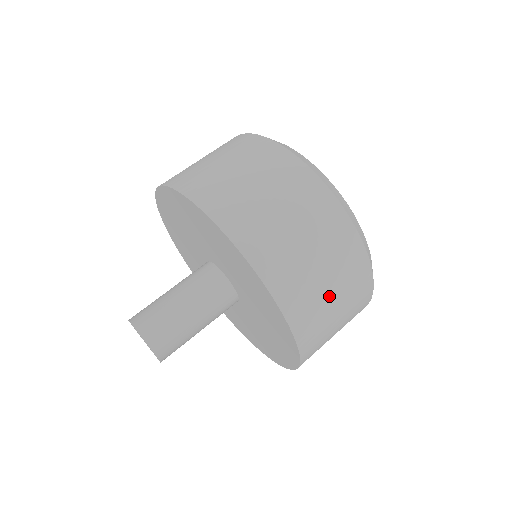
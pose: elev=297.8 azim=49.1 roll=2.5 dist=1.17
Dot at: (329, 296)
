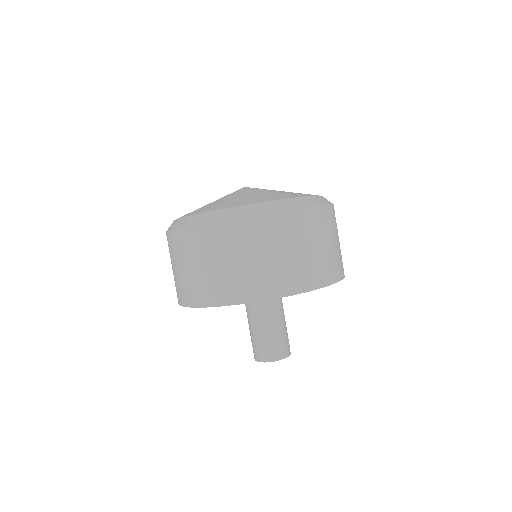
Dot at: (338, 244)
